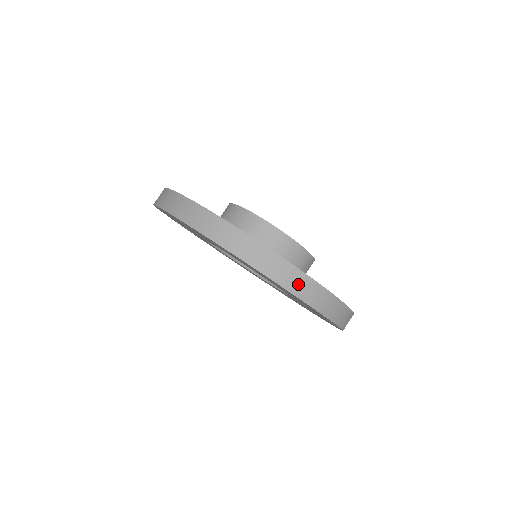
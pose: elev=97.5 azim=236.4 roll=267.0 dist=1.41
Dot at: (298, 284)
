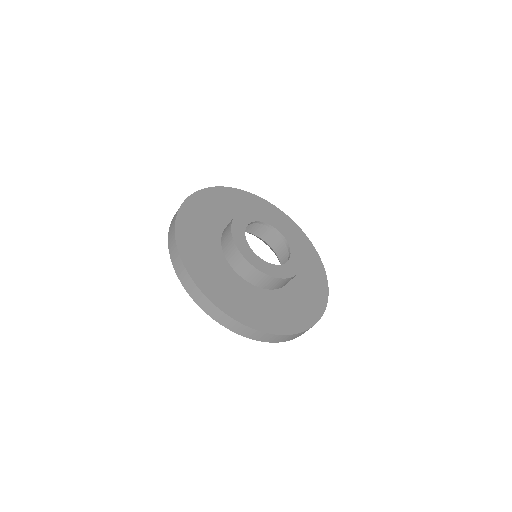
Dot at: (273, 339)
